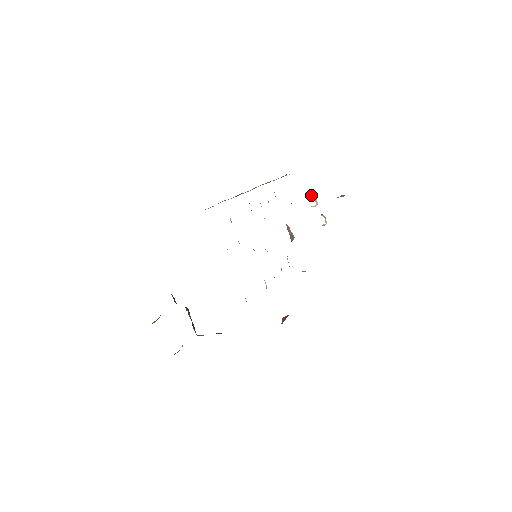
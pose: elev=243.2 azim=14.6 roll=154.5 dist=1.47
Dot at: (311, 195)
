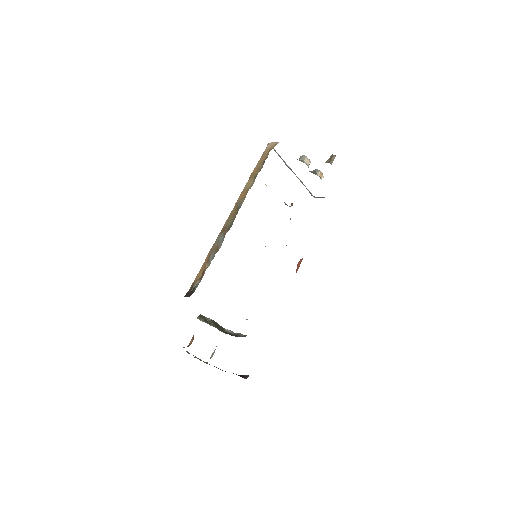
Dot at: (302, 156)
